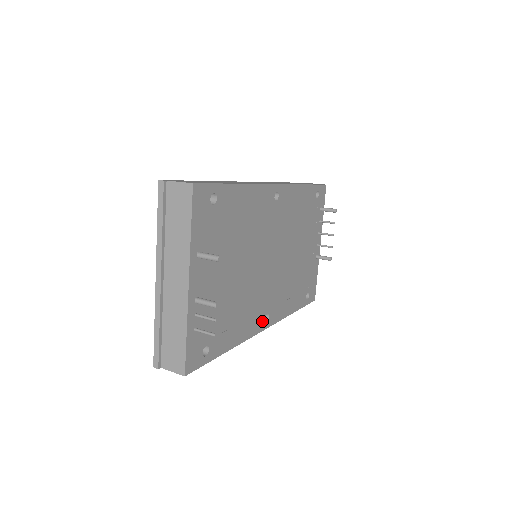
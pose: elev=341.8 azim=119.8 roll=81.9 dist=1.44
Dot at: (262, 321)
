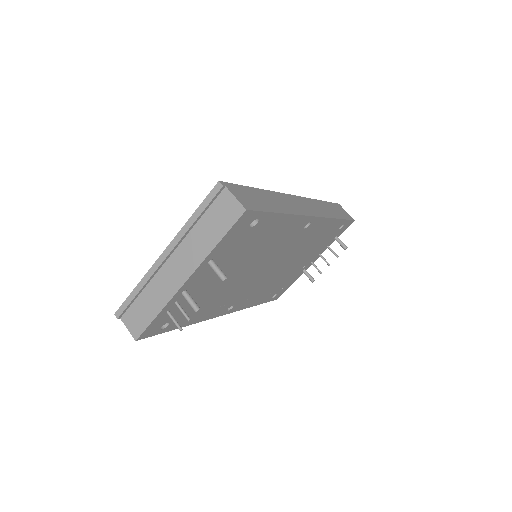
Dot at: (225, 310)
